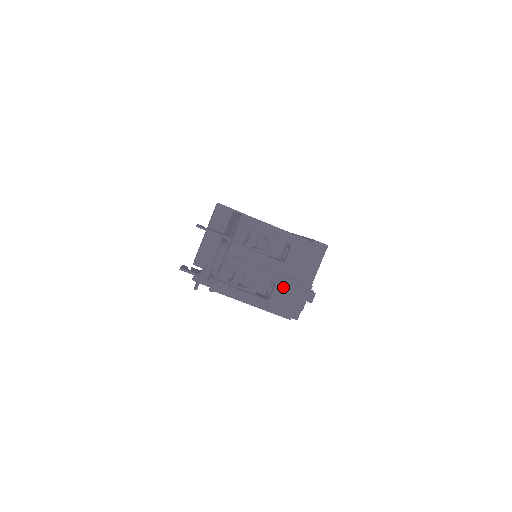
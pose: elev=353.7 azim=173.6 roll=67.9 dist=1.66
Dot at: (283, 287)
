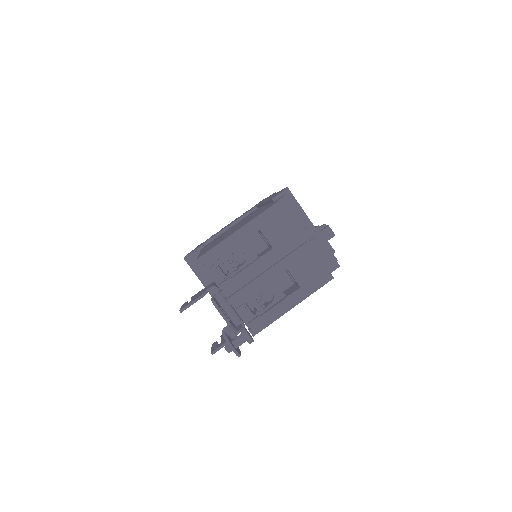
Dot at: (296, 265)
